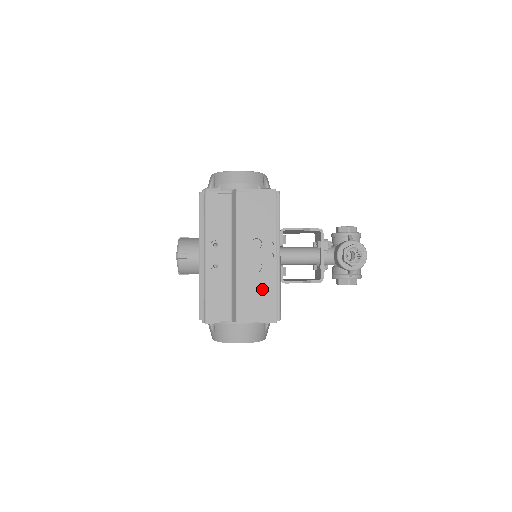
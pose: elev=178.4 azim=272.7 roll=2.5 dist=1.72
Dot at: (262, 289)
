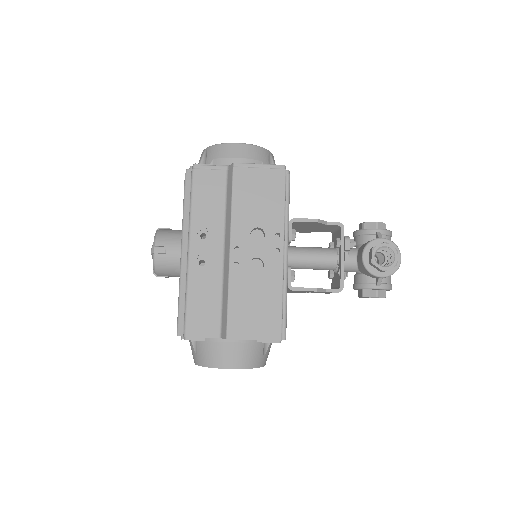
Dot at: (263, 295)
